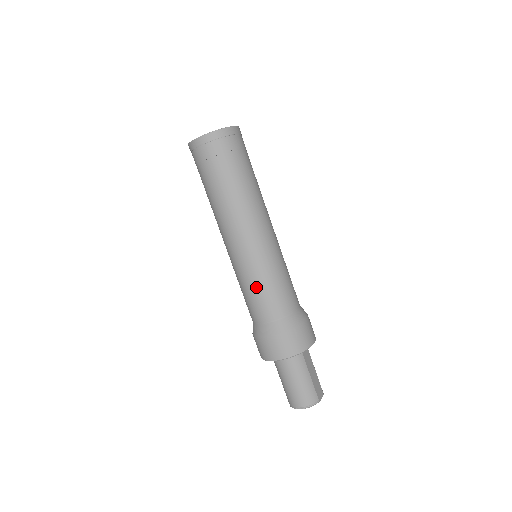
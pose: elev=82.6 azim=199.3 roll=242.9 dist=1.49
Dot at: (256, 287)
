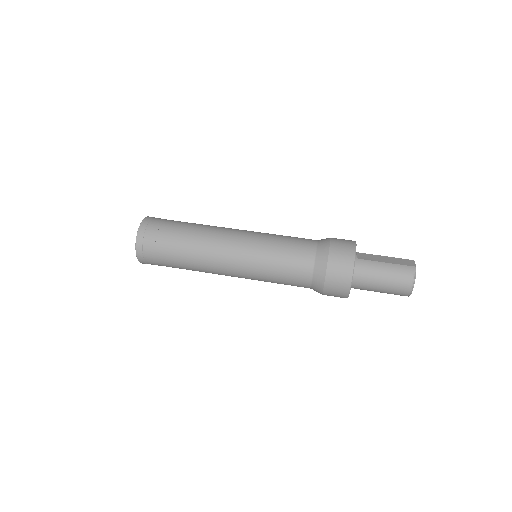
Dot at: (276, 268)
